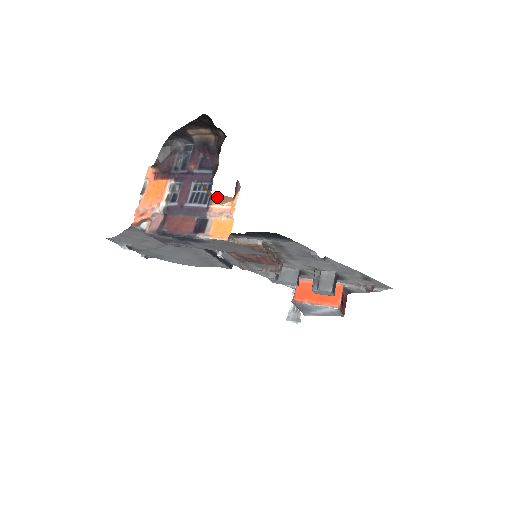
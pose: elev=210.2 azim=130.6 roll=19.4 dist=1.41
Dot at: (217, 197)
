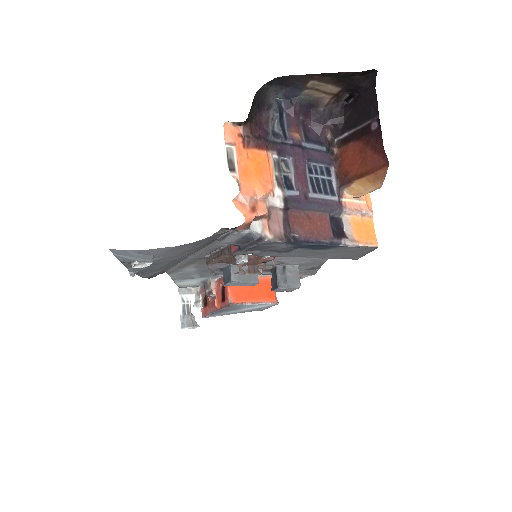
Dot at: (374, 190)
